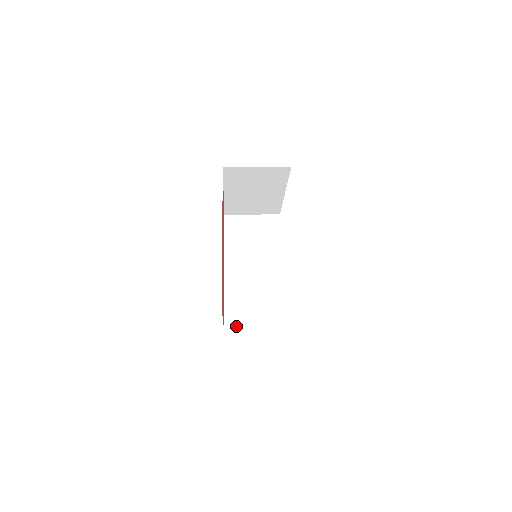
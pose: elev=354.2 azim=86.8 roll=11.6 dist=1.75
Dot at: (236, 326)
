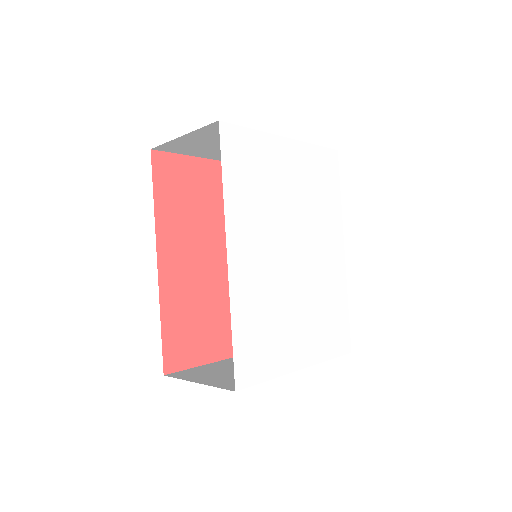
Dot at: occluded
